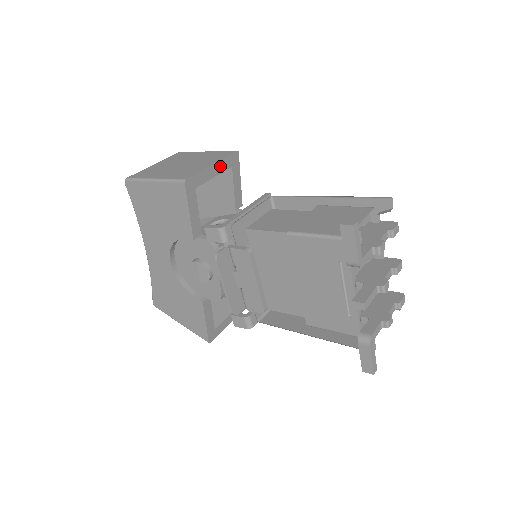
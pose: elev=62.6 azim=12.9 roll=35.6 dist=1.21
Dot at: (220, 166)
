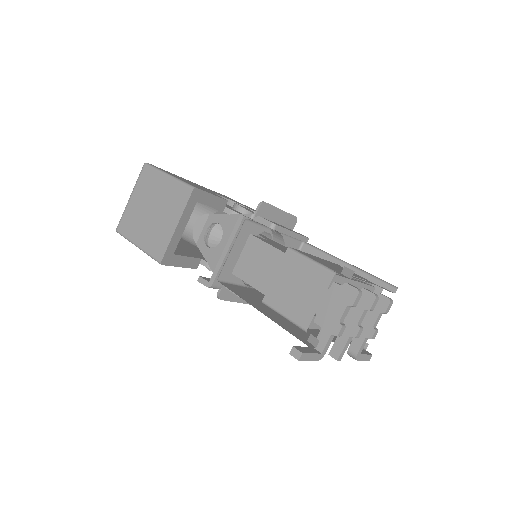
Dot at: (184, 217)
